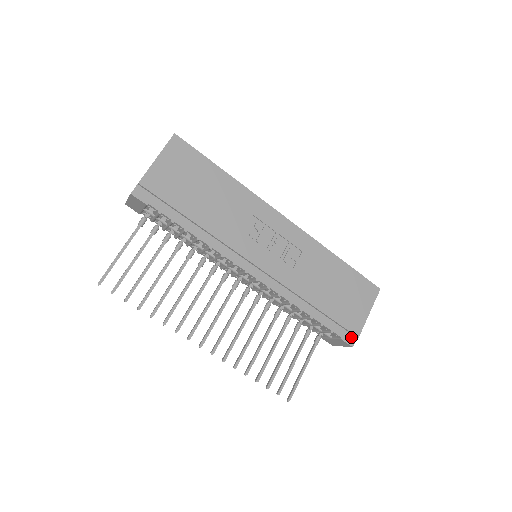
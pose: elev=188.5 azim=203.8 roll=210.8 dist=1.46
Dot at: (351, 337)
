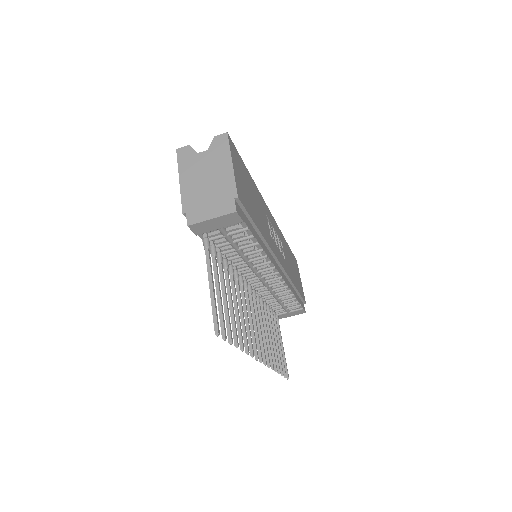
Dot at: (303, 305)
